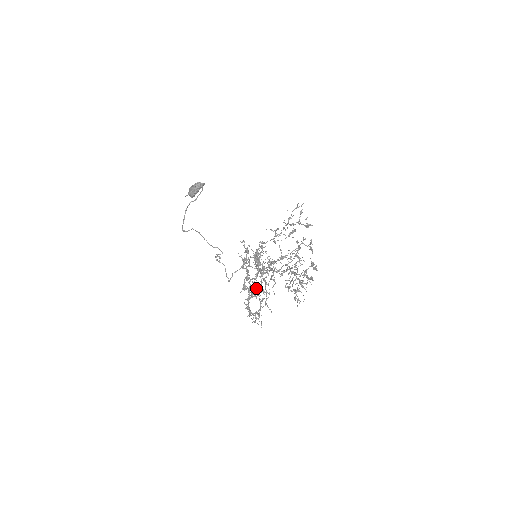
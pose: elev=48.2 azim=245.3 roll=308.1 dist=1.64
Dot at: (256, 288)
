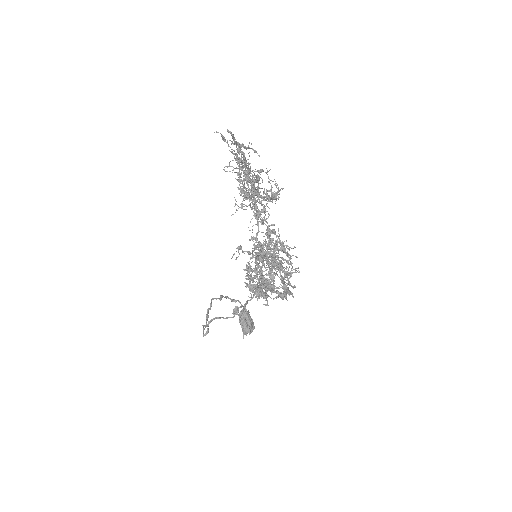
Dot at: occluded
